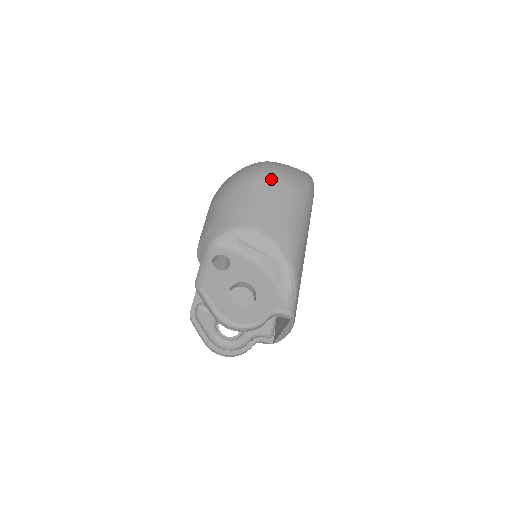
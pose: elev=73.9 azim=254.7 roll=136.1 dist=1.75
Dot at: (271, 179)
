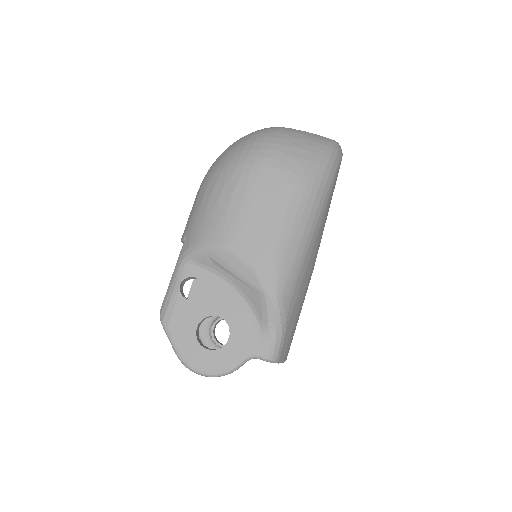
Dot at: (264, 169)
